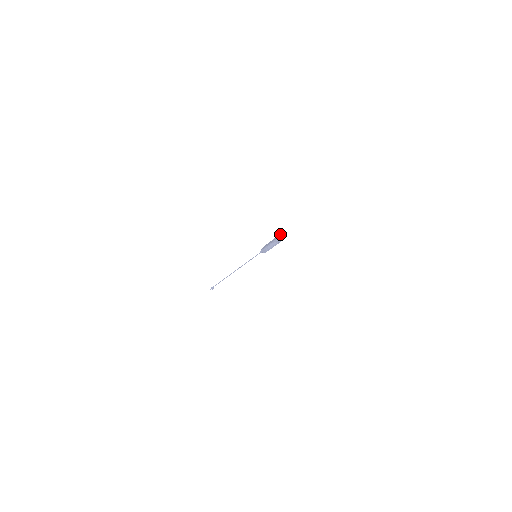
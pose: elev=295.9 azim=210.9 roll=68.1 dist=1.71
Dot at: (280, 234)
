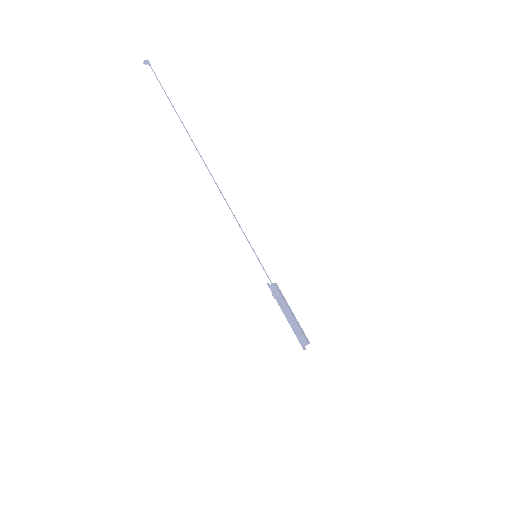
Dot at: (307, 344)
